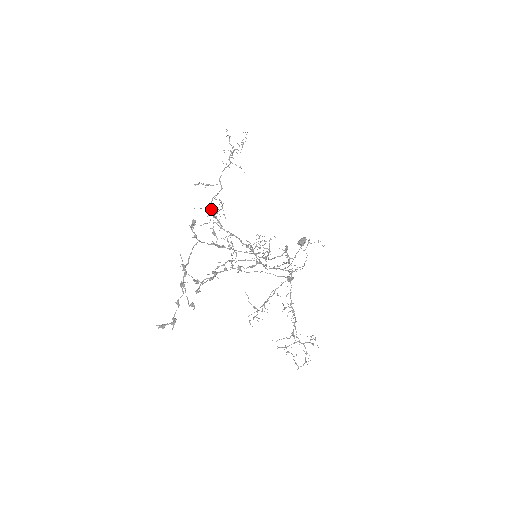
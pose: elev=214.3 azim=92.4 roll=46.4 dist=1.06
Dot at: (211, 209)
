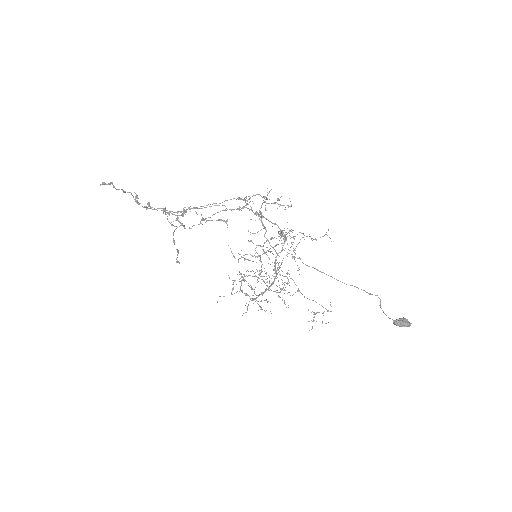
Dot at: (242, 292)
